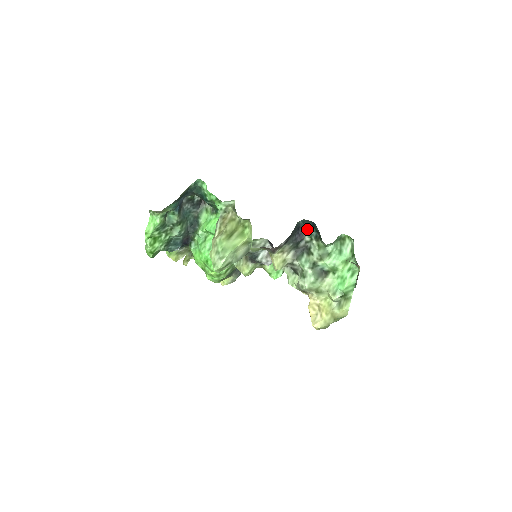
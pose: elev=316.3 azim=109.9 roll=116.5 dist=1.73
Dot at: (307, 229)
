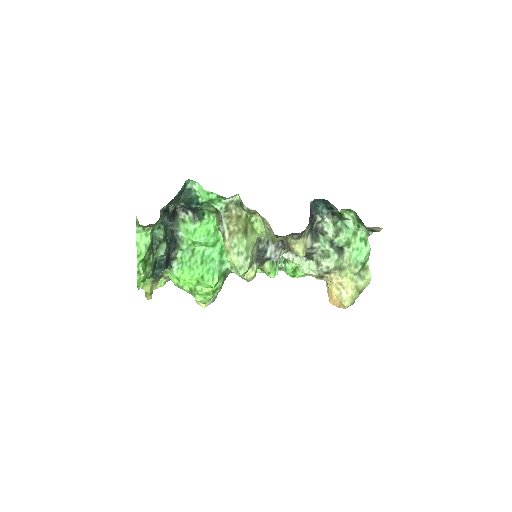
Dot at: (317, 209)
